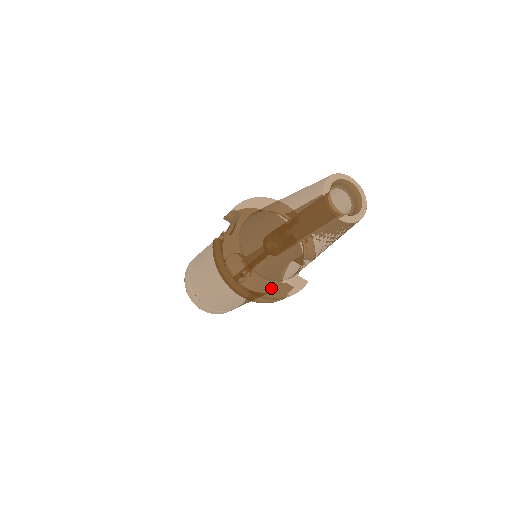
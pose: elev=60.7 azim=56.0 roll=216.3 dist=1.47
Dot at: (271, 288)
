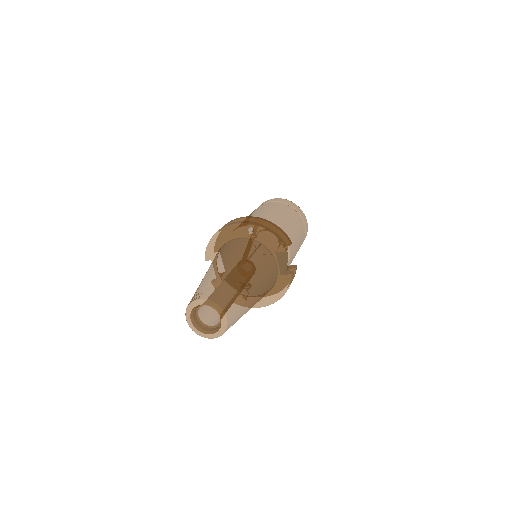
Dot at: (267, 298)
